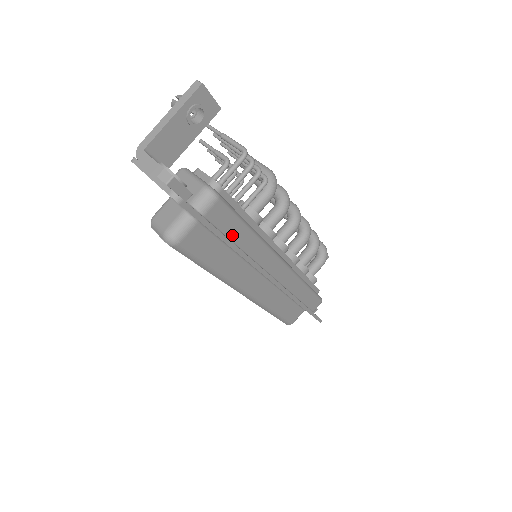
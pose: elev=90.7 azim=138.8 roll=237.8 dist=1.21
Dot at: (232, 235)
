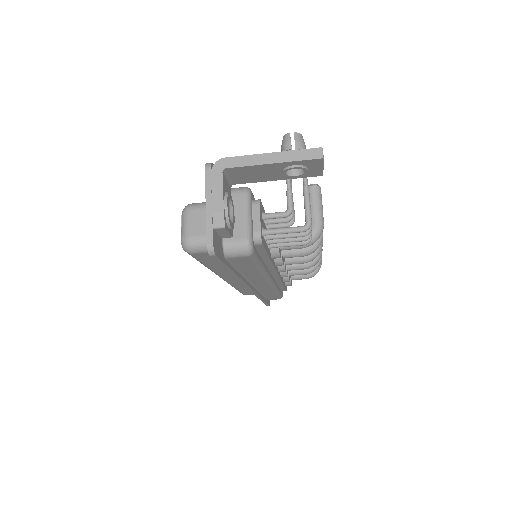
Dot at: (241, 268)
